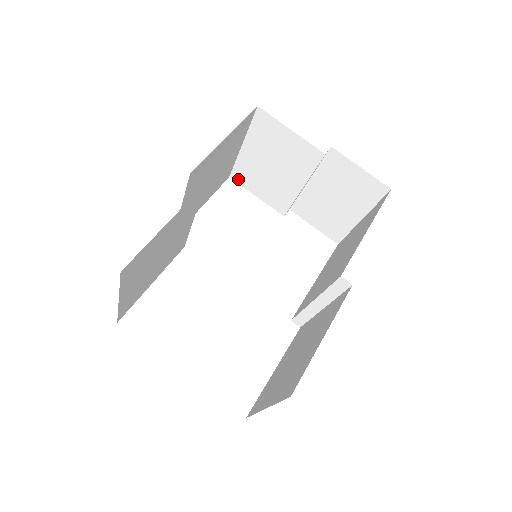
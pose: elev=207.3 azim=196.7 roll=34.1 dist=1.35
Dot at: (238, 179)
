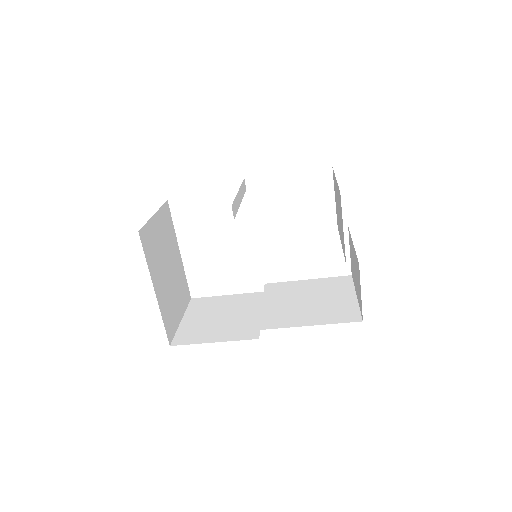
Dot at: occluded
